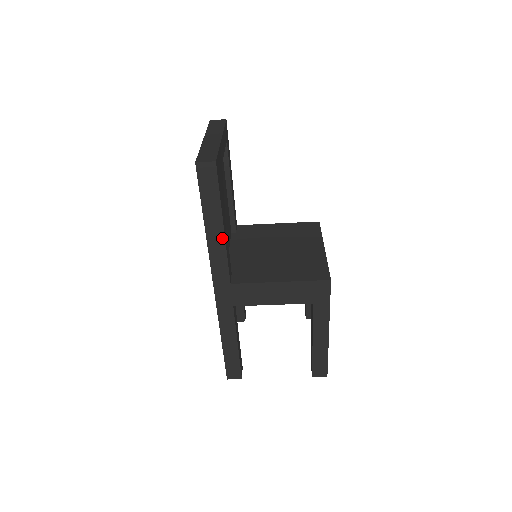
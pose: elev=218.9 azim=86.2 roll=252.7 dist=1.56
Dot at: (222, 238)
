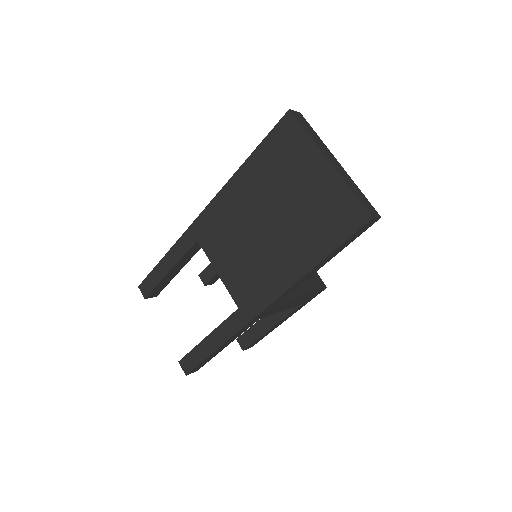
Dot at: occluded
